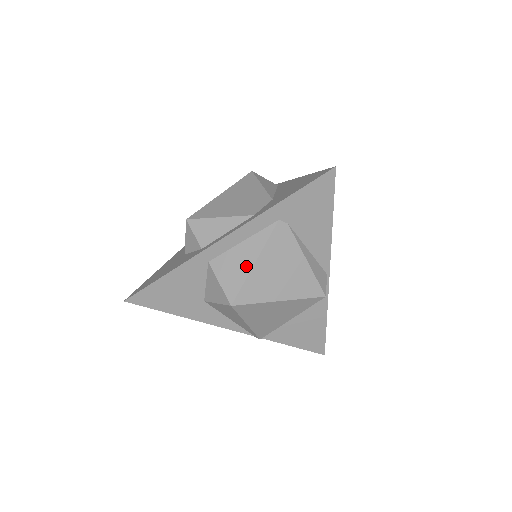
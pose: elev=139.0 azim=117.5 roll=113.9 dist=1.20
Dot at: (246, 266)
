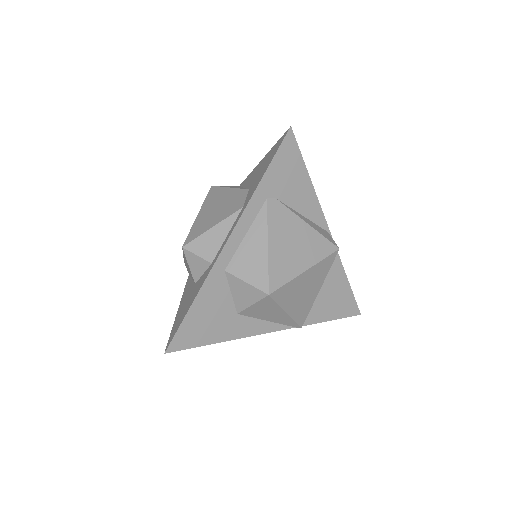
Dot at: (261, 253)
